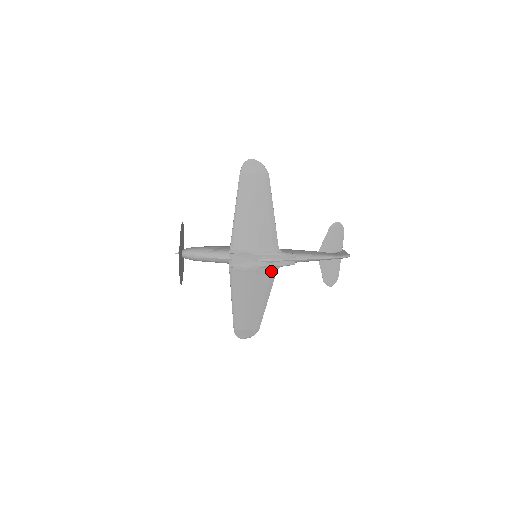
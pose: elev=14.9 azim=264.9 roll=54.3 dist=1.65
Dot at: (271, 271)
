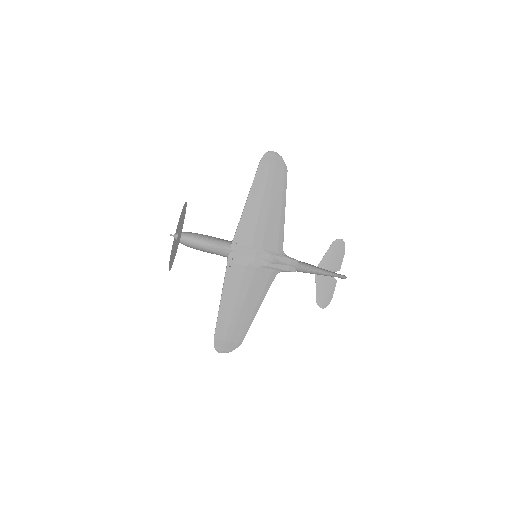
Dot at: (270, 274)
